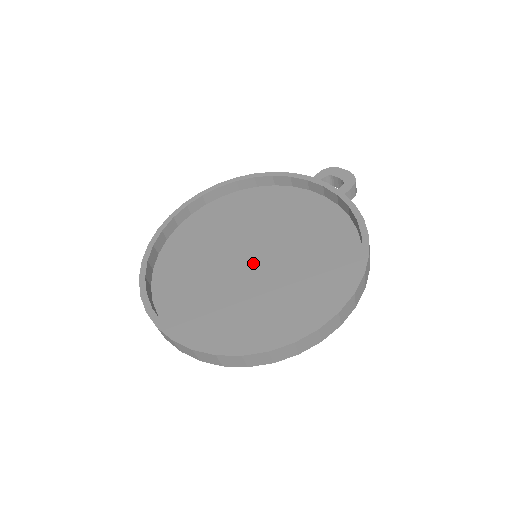
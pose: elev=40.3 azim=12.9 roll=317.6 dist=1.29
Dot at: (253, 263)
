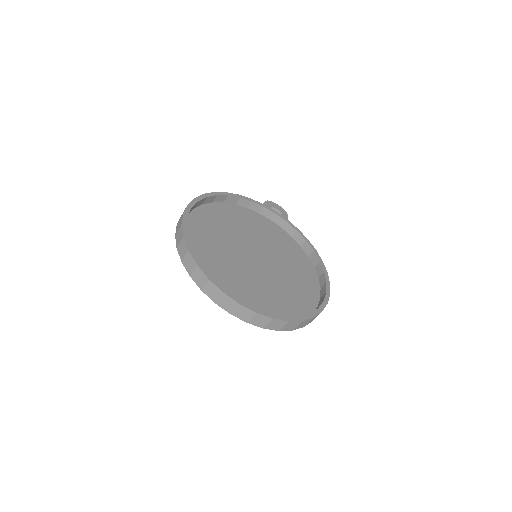
Dot at: (258, 261)
